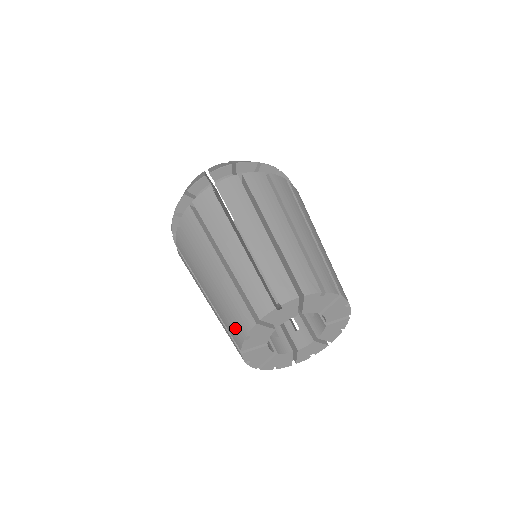
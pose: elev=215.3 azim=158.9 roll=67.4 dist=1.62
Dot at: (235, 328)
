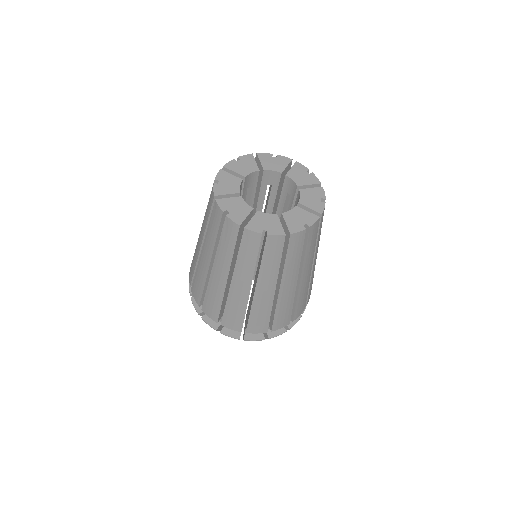
Dot at: (225, 229)
